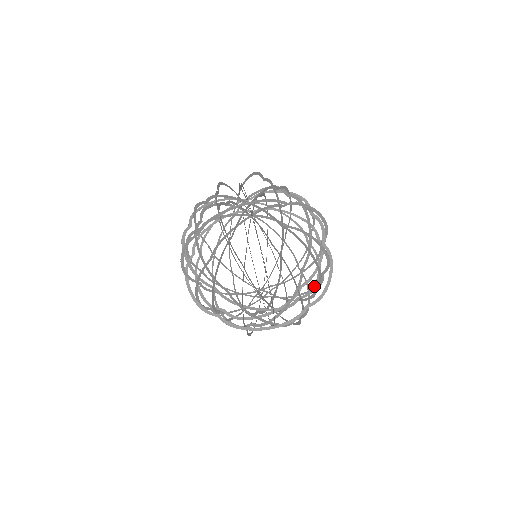
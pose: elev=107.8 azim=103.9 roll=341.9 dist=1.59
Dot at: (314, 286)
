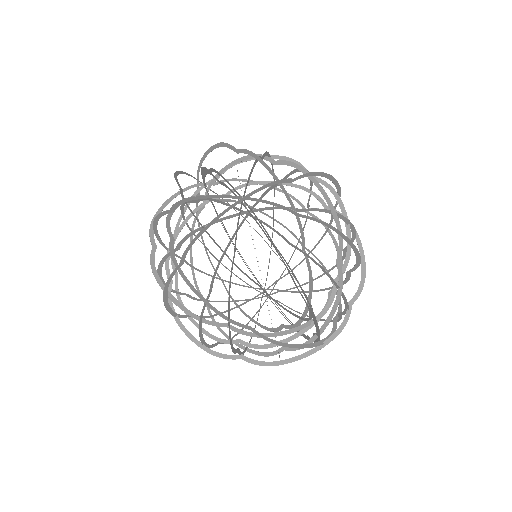
Dot at: (347, 272)
